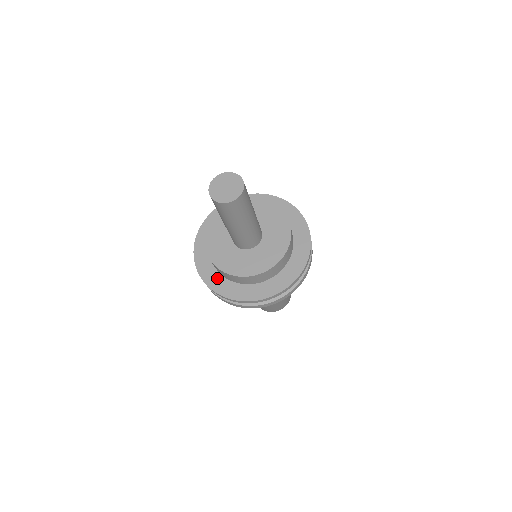
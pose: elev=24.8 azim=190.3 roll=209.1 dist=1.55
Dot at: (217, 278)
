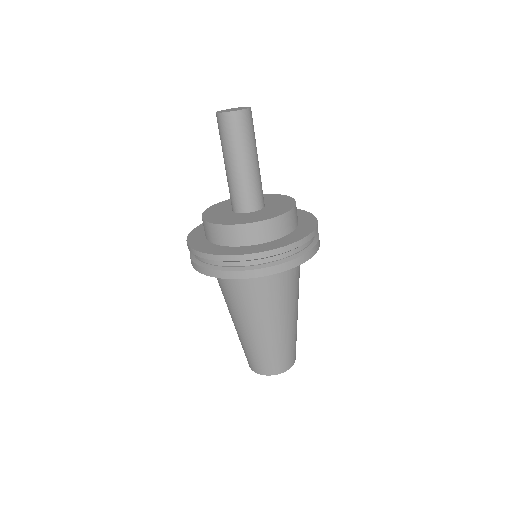
Dot at: (244, 248)
